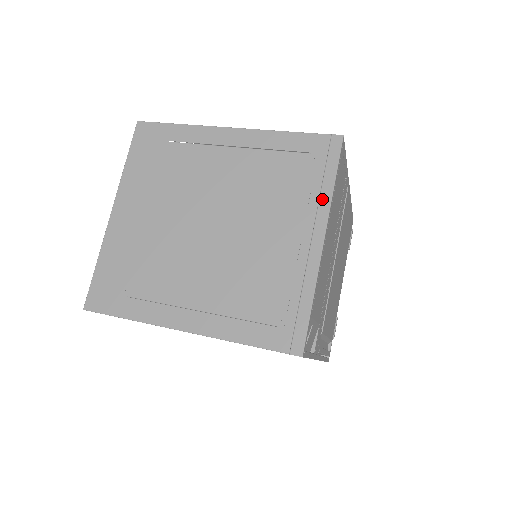
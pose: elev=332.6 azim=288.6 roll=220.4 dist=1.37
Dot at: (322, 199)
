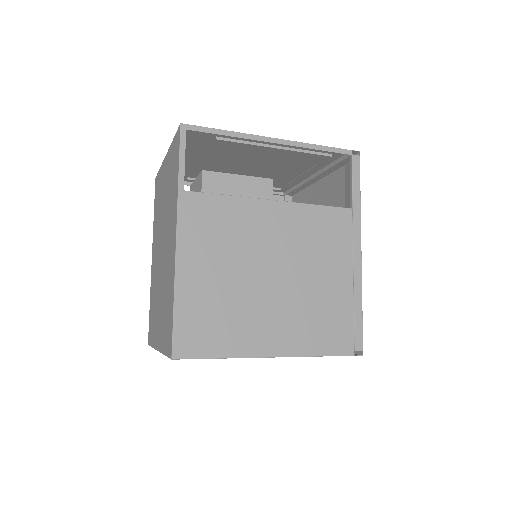
Dot at: occluded
